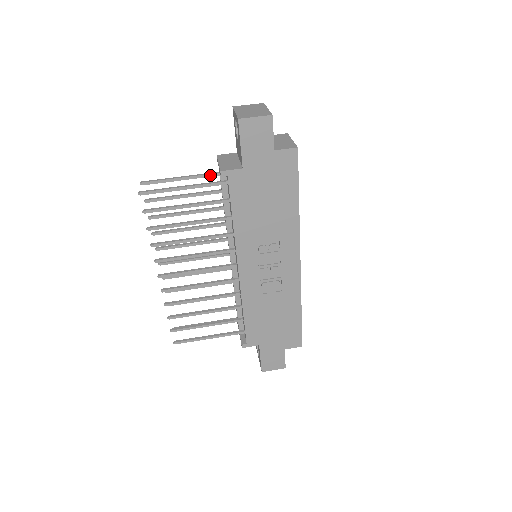
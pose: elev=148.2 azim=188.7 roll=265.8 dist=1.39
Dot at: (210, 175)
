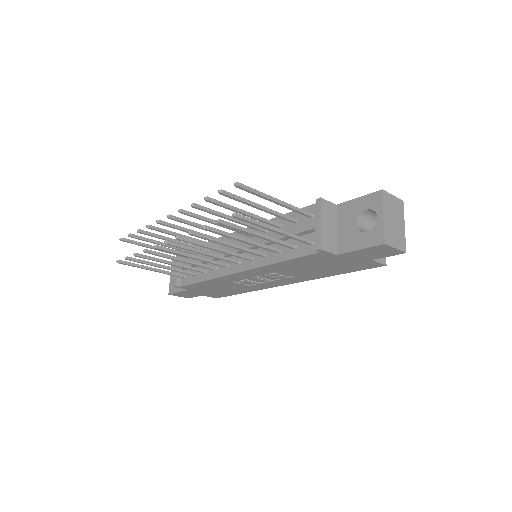
Dot at: (299, 212)
